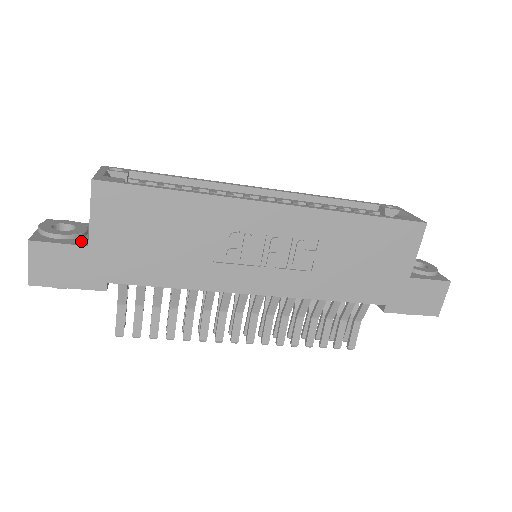
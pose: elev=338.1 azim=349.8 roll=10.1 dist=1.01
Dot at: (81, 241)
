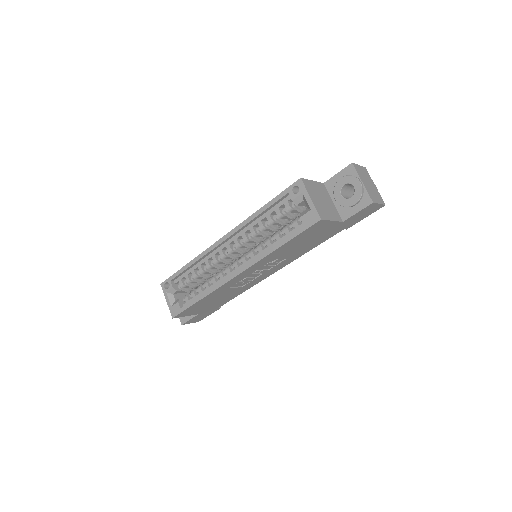
Dot at: occluded
